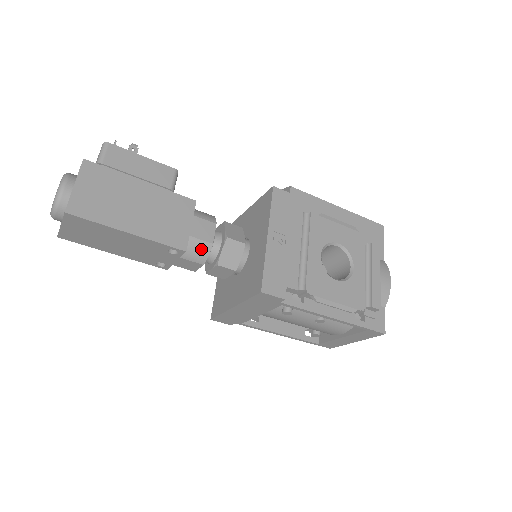
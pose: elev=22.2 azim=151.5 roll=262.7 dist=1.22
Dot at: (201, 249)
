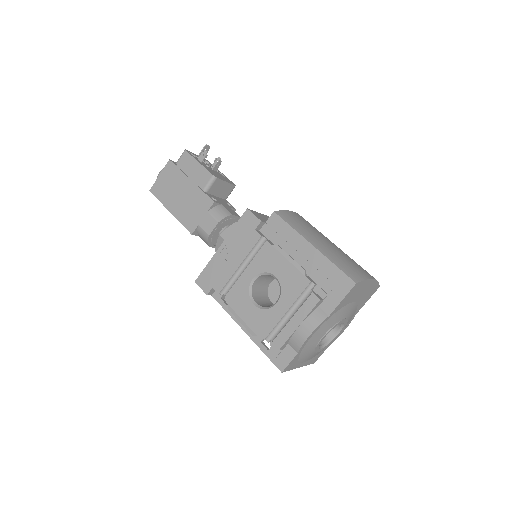
Dot at: (204, 236)
